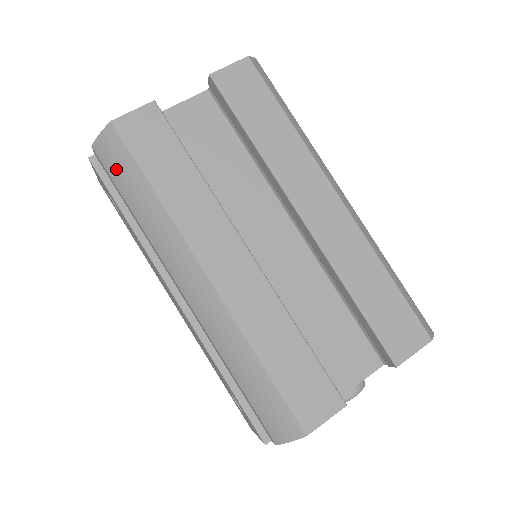
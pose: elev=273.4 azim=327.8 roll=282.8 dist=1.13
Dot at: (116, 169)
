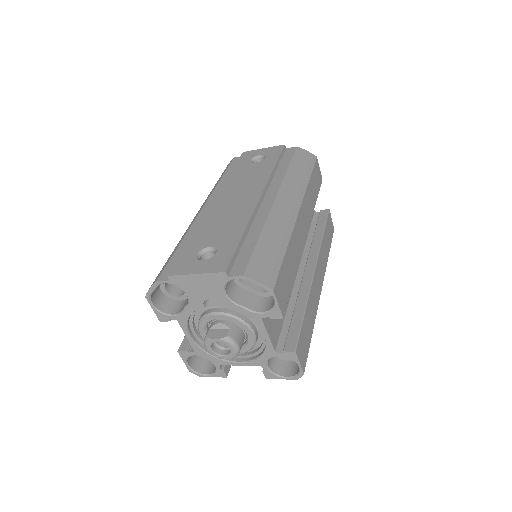
Dot at: (301, 159)
